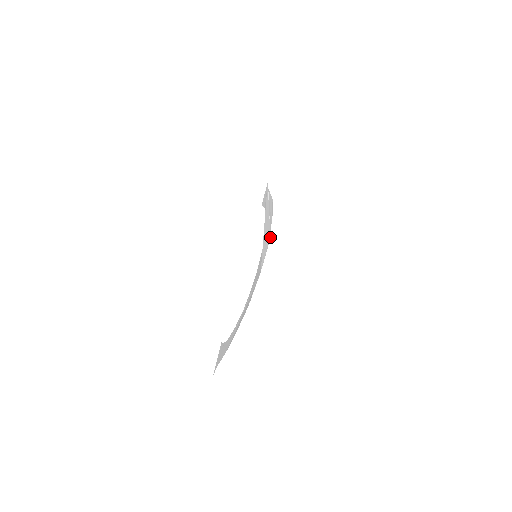
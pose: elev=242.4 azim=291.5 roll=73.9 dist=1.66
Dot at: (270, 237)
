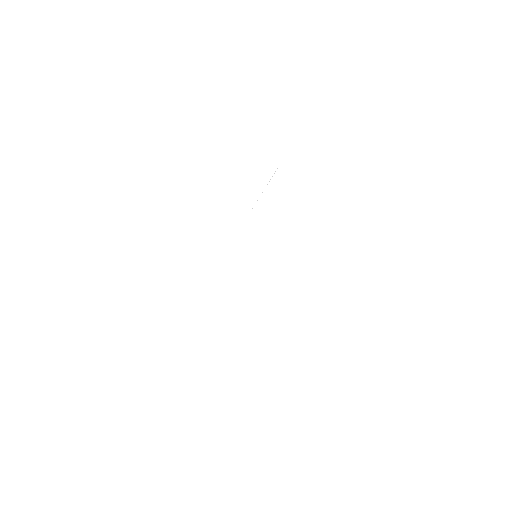
Dot at: occluded
